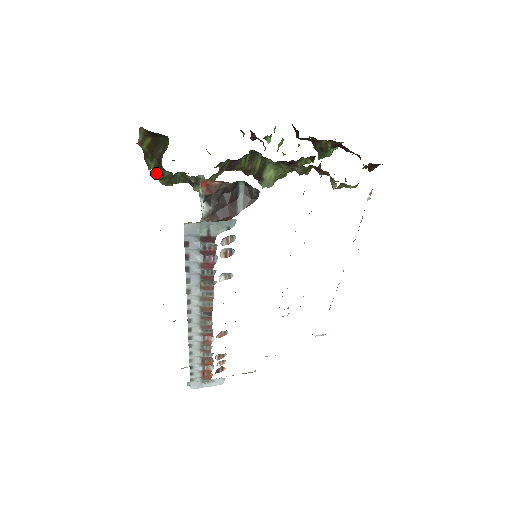
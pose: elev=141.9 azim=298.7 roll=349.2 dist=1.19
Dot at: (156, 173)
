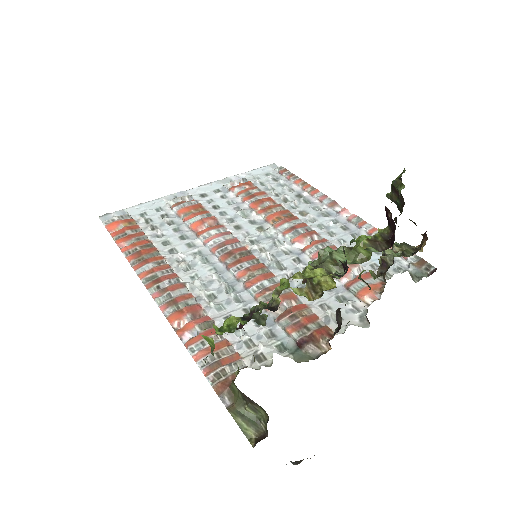
Dot at: (206, 339)
